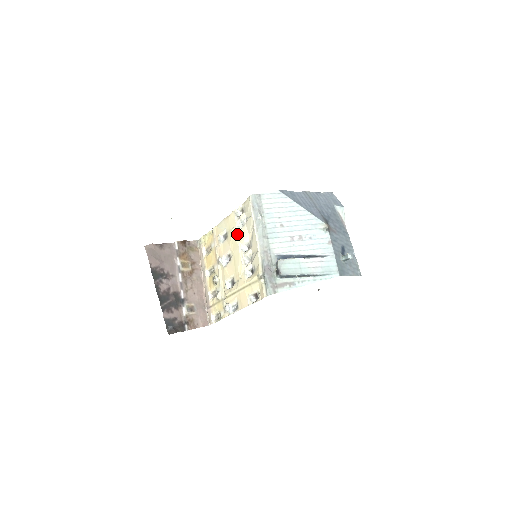
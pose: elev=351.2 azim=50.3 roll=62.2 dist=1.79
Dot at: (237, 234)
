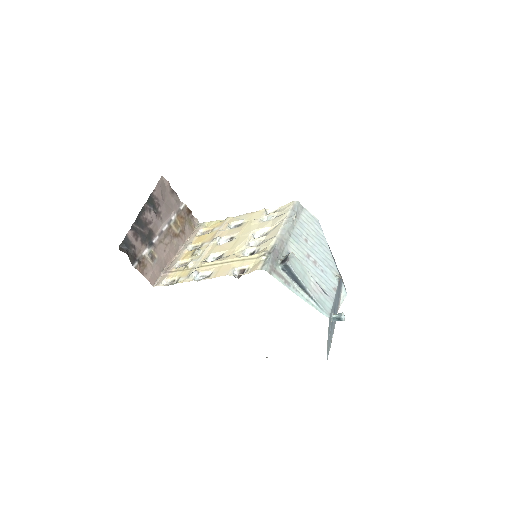
Dot at: (256, 224)
